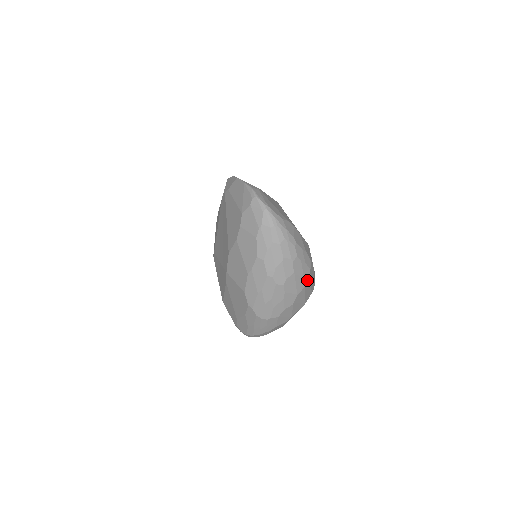
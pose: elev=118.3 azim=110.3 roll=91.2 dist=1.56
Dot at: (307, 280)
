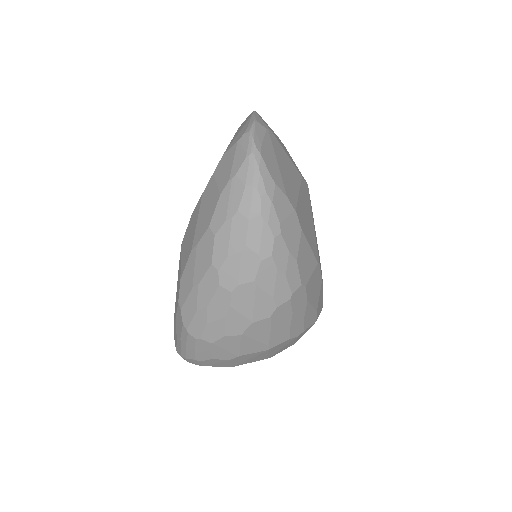
Dot at: (280, 308)
